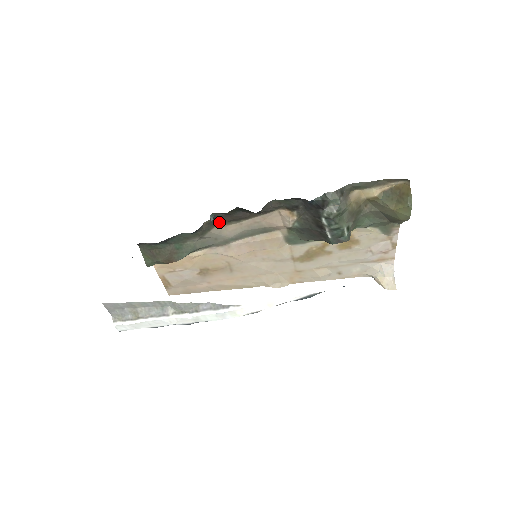
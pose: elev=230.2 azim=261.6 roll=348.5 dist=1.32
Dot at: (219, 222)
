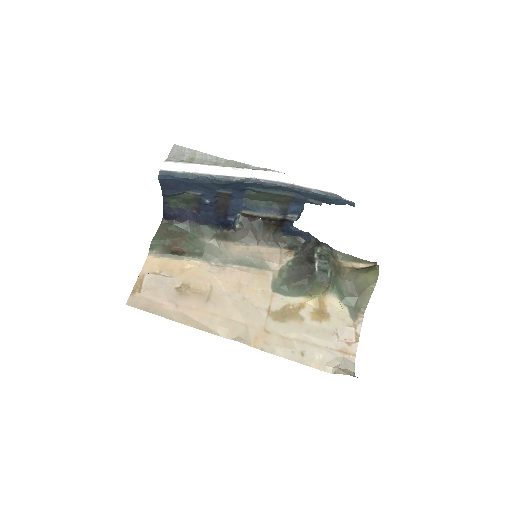
Dot at: (233, 238)
